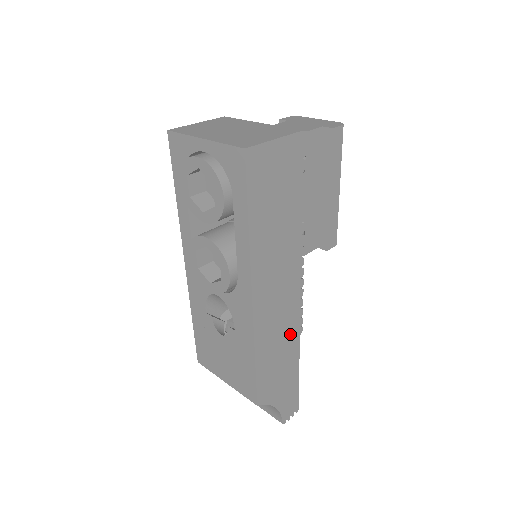
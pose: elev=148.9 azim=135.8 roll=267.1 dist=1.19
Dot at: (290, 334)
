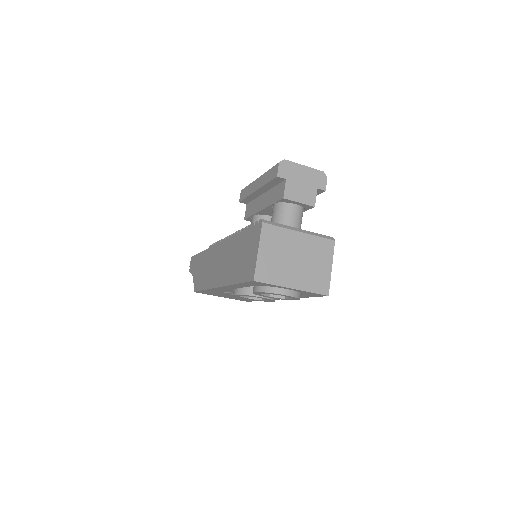
Dot at: occluded
